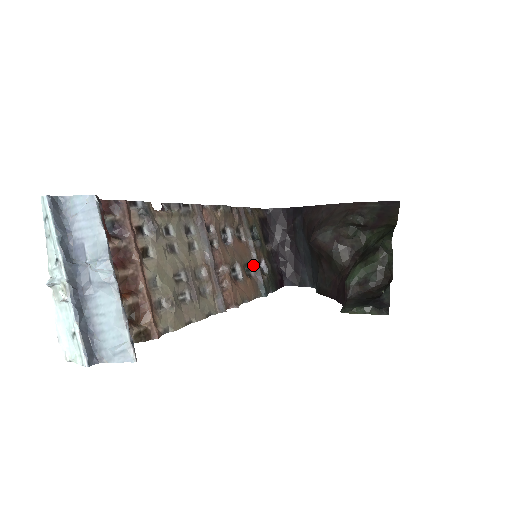
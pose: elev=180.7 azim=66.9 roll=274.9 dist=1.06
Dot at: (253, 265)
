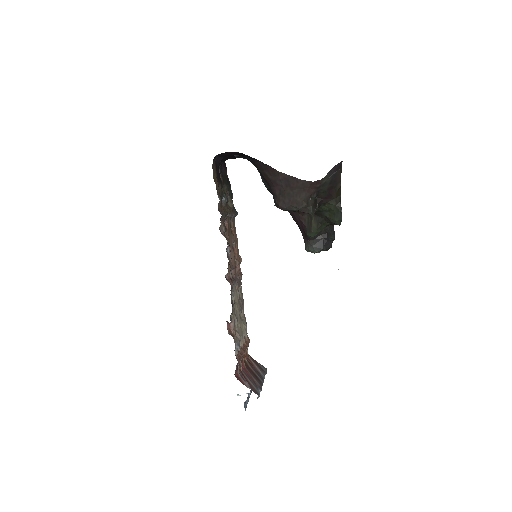
Dot at: (230, 218)
